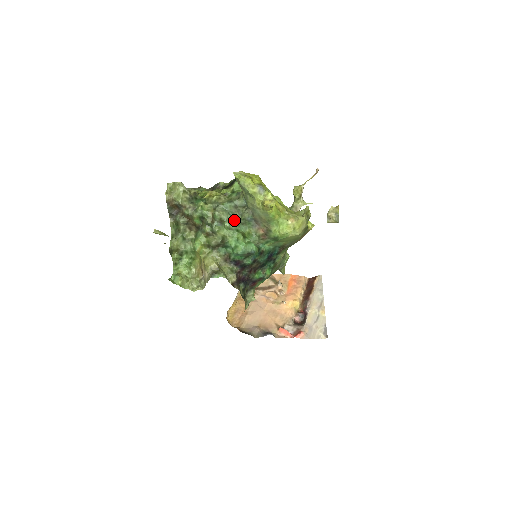
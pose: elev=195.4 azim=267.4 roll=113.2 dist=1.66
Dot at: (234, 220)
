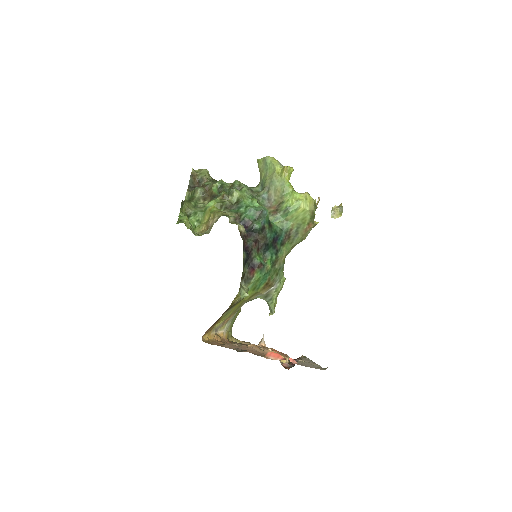
Dot at: occluded
